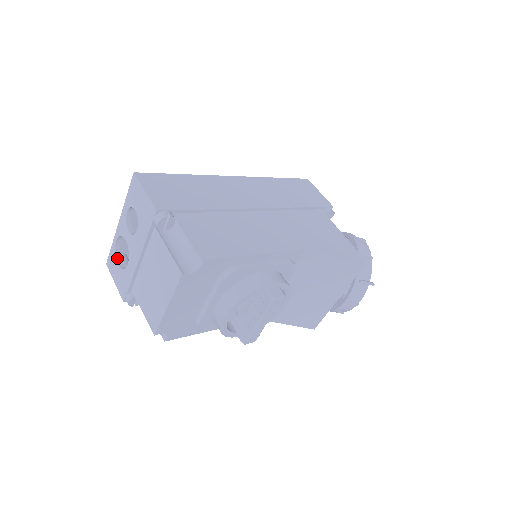
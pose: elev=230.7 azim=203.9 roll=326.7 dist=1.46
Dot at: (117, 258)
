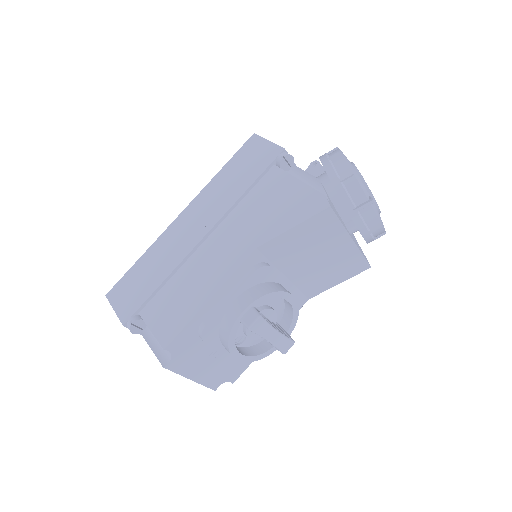
Dot at: occluded
